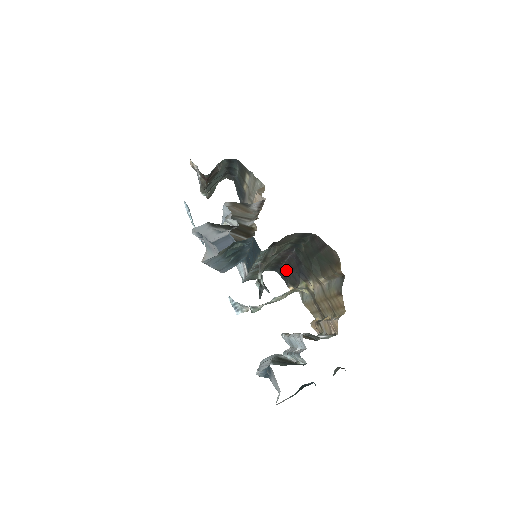
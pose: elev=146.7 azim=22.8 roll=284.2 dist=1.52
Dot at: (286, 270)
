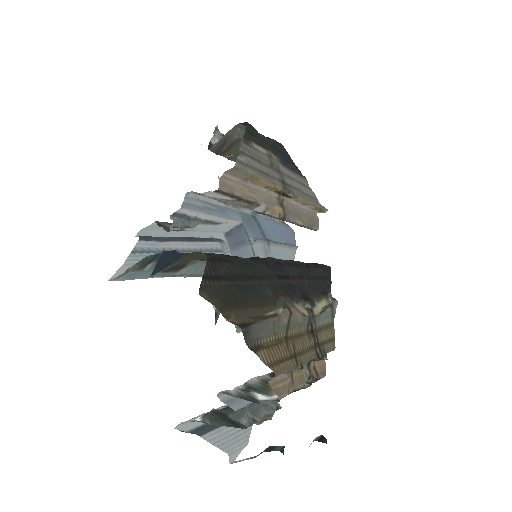
Dot at: (314, 272)
